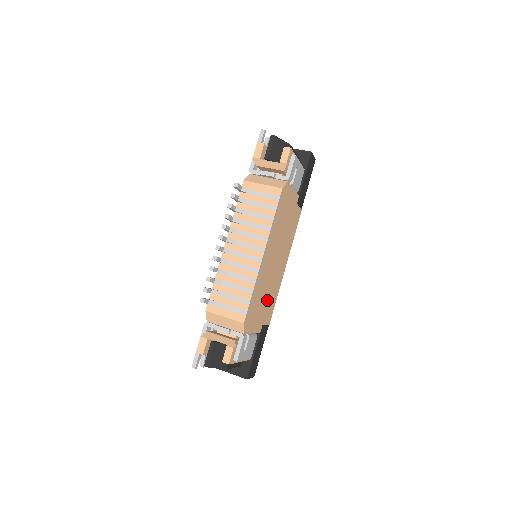
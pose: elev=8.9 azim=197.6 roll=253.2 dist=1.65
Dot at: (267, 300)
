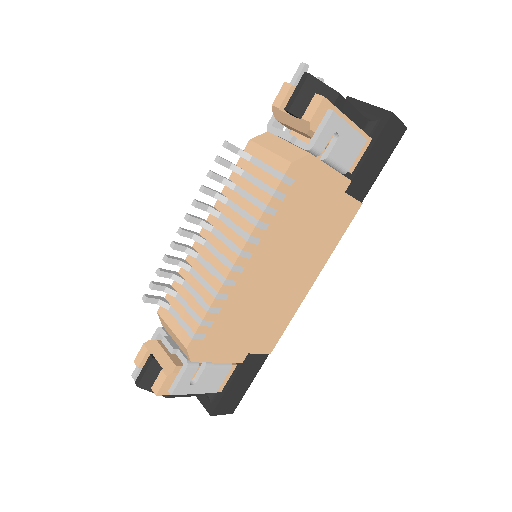
Dot at: (259, 322)
